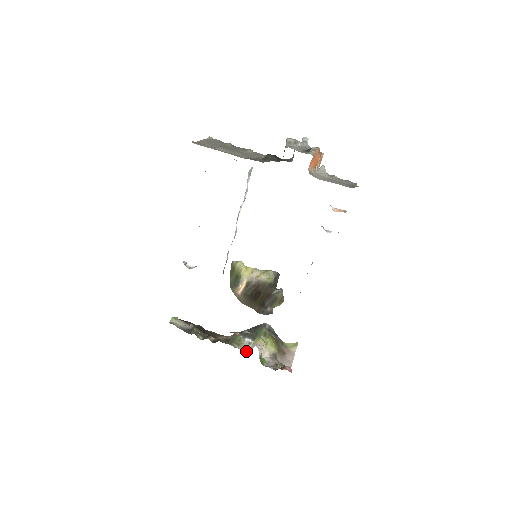
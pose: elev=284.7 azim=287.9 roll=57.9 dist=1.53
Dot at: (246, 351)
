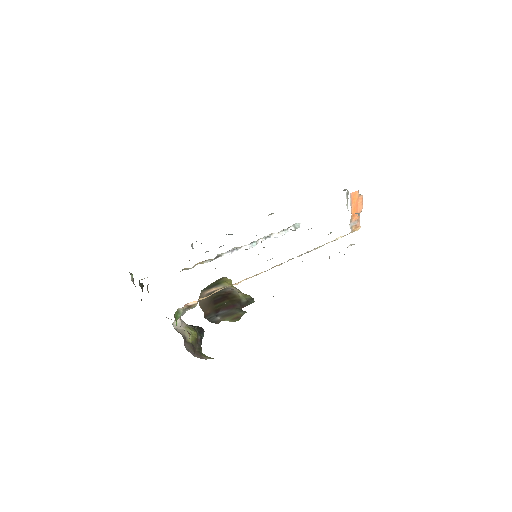
Dot at: occluded
